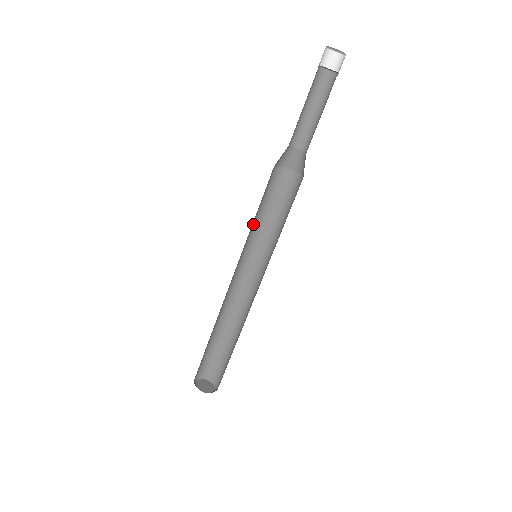
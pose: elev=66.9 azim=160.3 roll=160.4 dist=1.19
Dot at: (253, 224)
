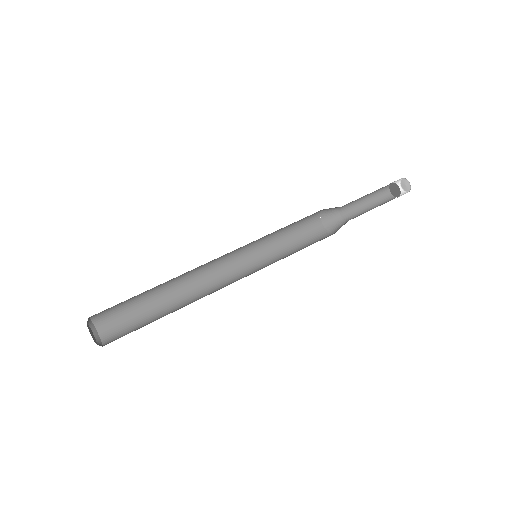
Dot at: (276, 248)
